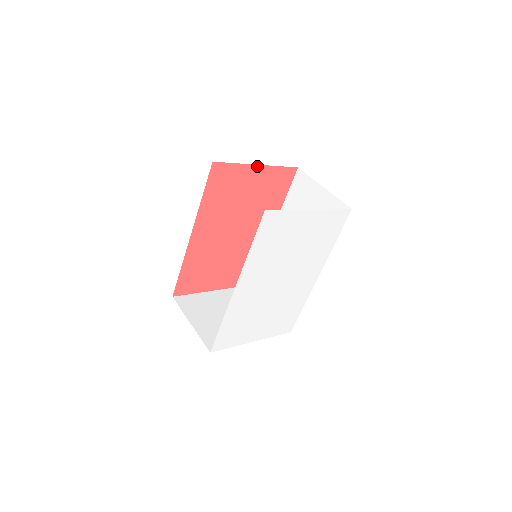
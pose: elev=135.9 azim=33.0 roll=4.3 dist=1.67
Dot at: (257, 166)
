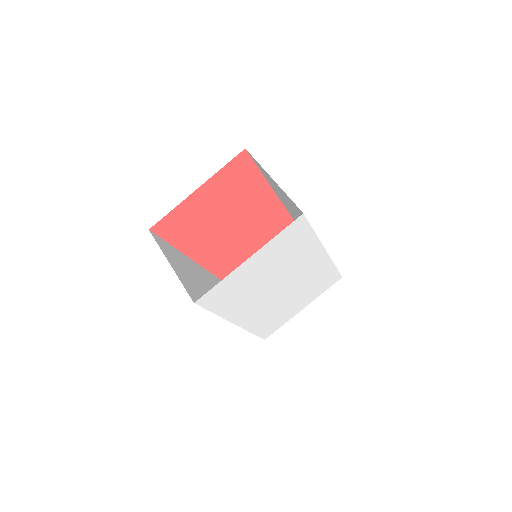
Dot at: (196, 191)
